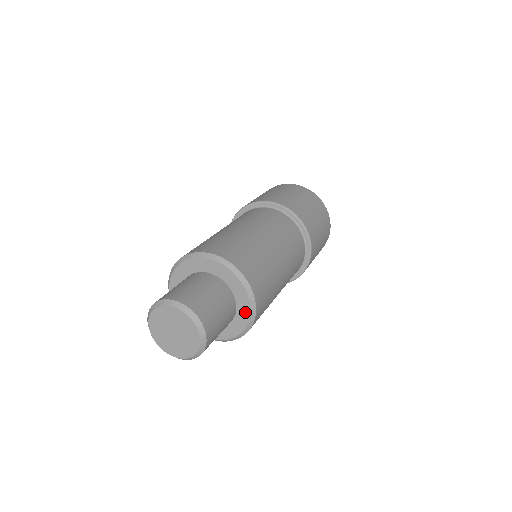
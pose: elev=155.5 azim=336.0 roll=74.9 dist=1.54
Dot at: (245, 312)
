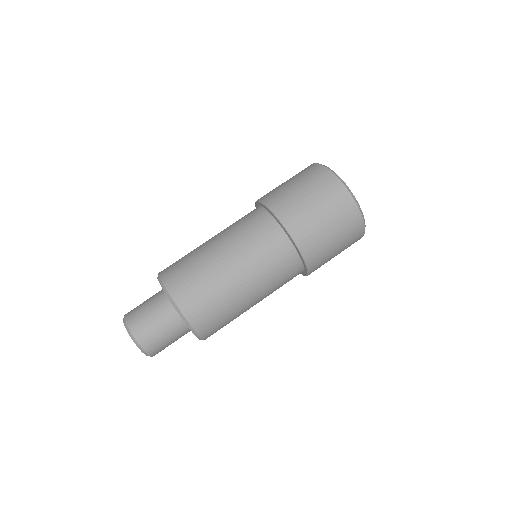
Dot at: occluded
